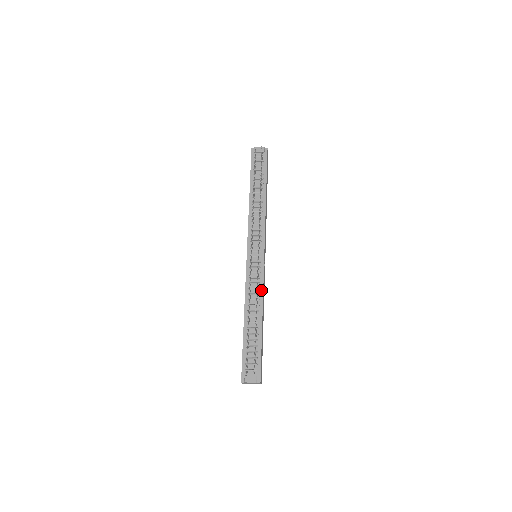
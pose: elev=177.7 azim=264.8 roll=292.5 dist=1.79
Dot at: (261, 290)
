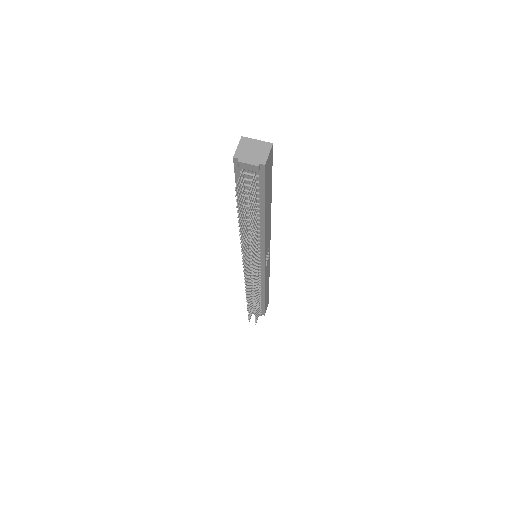
Dot at: (262, 283)
